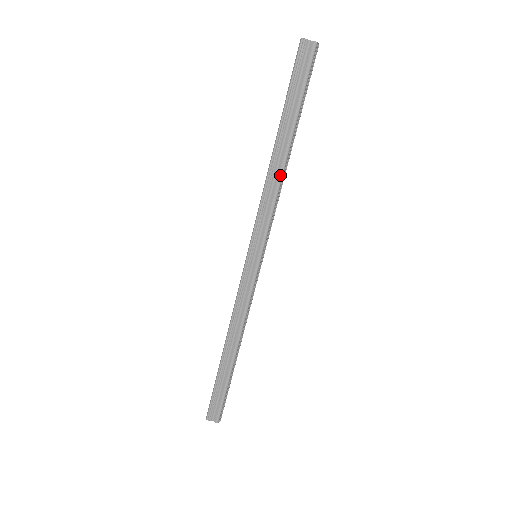
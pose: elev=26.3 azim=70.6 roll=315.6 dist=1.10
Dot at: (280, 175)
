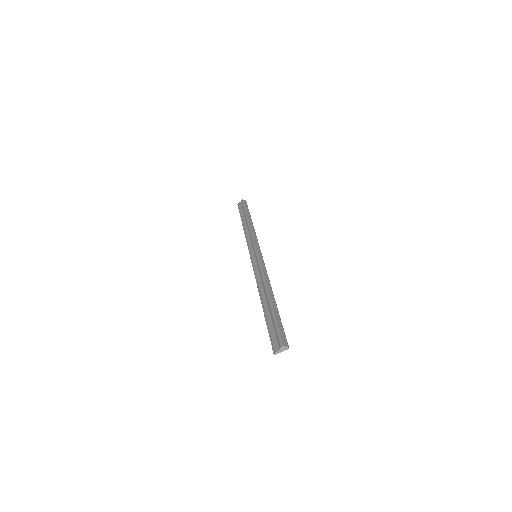
Dot at: (249, 228)
